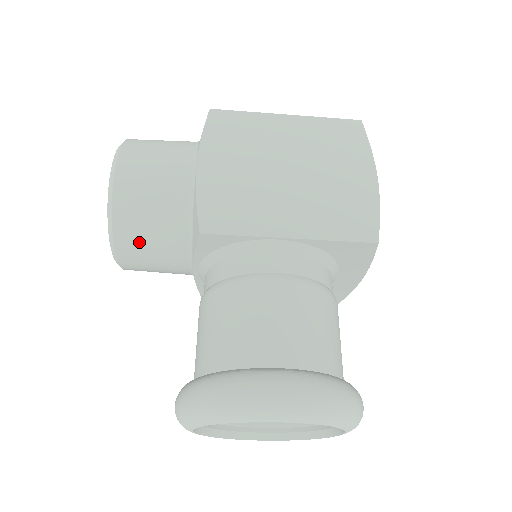
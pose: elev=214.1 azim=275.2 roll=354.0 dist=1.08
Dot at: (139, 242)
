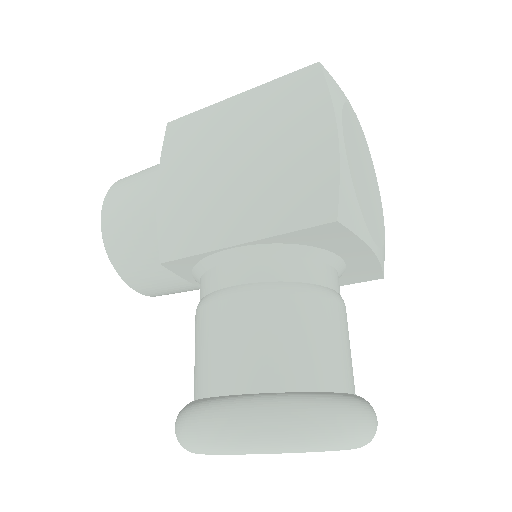
Dot at: (141, 276)
